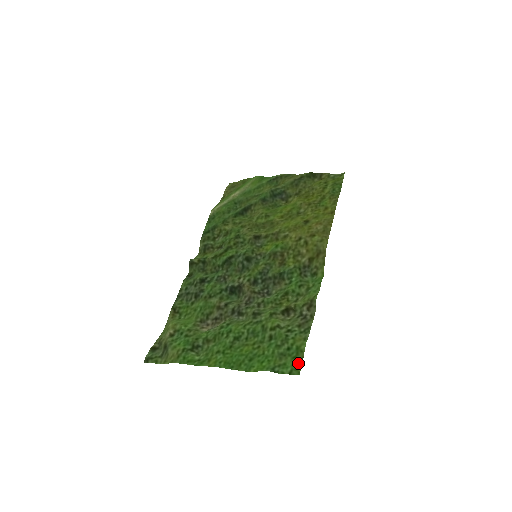
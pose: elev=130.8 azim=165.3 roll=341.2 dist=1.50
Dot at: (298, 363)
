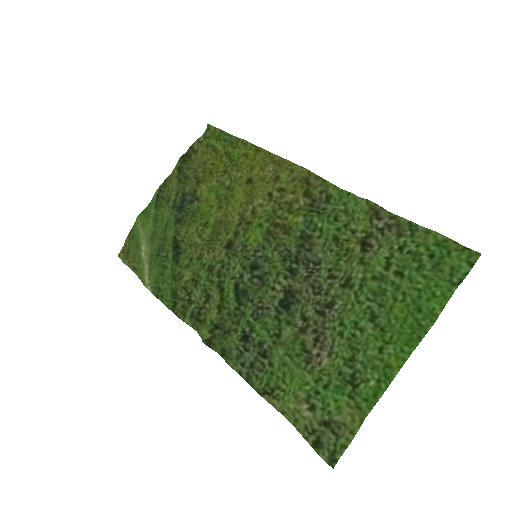
Dot at: (460, 251)
